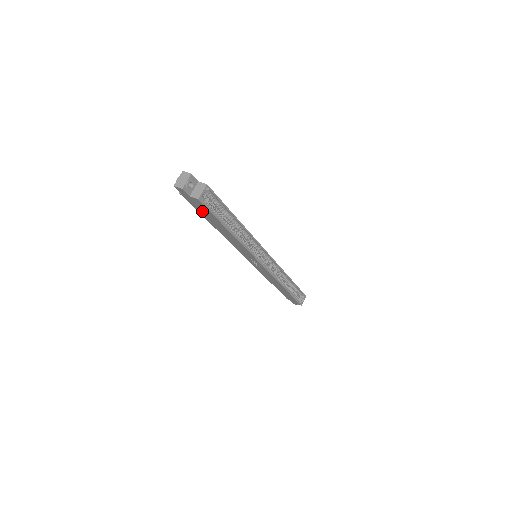
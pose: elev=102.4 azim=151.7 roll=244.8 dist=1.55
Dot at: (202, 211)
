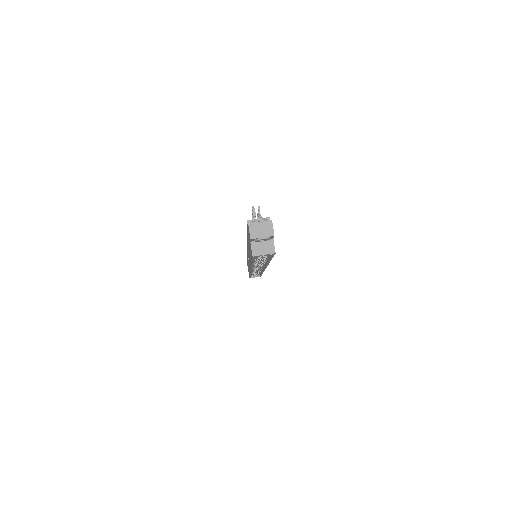
Dot at: occluded
